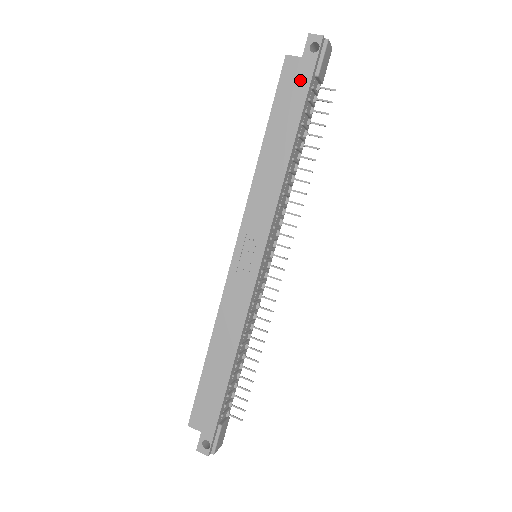
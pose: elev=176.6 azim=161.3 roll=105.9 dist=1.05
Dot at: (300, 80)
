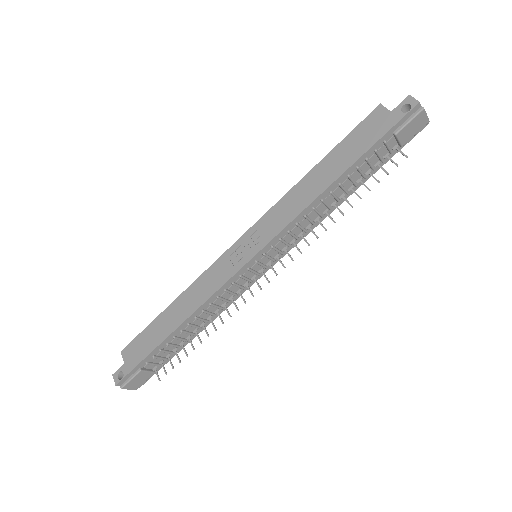
Dot at: (377, 129)
